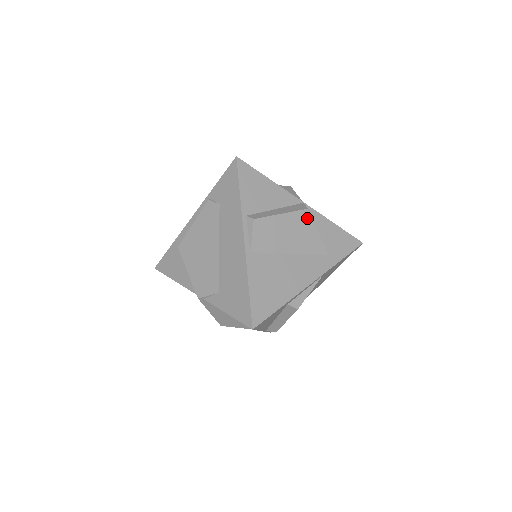
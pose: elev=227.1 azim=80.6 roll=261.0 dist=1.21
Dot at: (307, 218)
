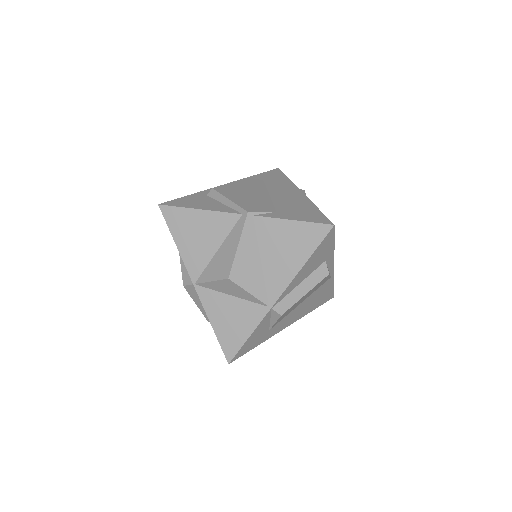
Dot at: occluded
